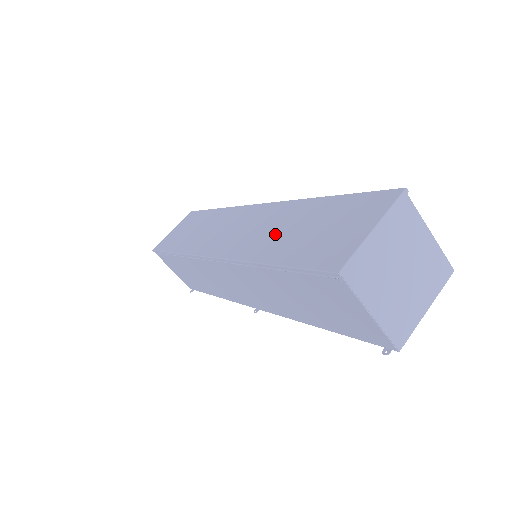
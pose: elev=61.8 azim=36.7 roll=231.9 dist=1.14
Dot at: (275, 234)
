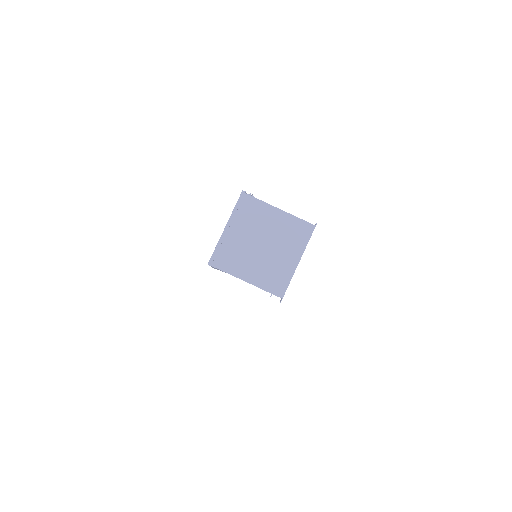
Dot at: occluded
